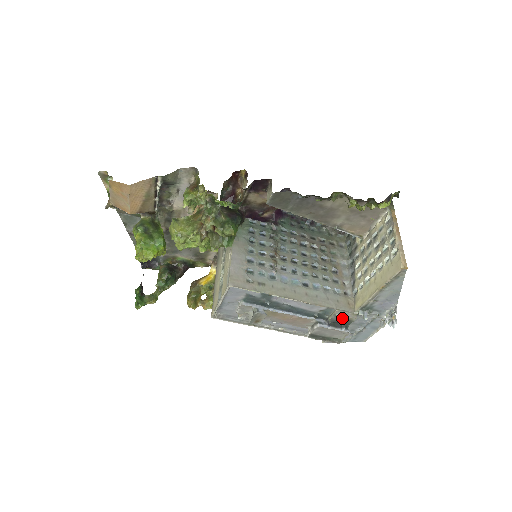
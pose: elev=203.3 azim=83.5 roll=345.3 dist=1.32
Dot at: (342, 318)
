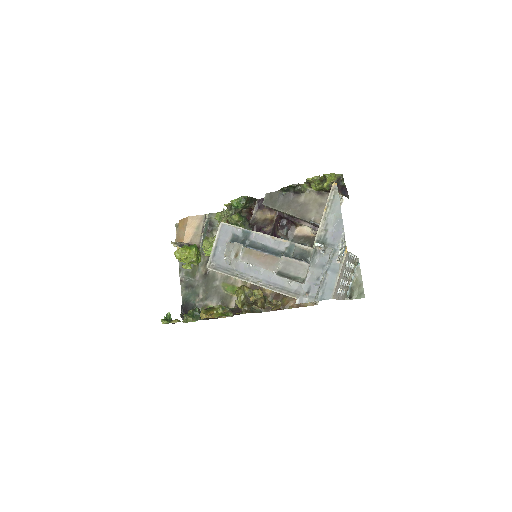
Dot at: (302, 250)
